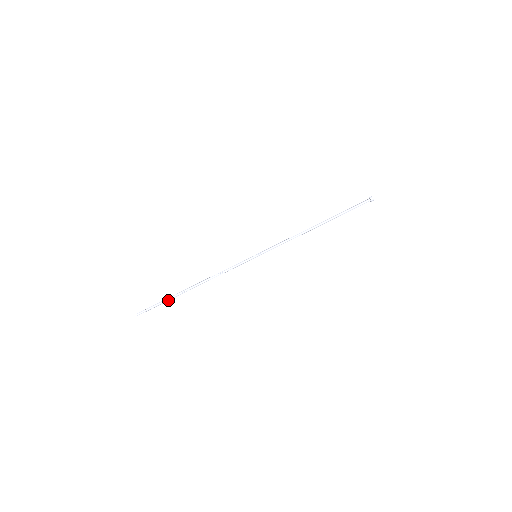
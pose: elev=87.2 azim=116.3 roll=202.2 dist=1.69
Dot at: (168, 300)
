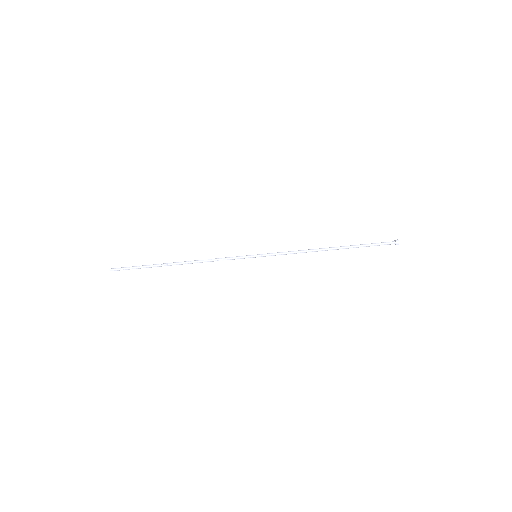
Dot at: (147, 267)
